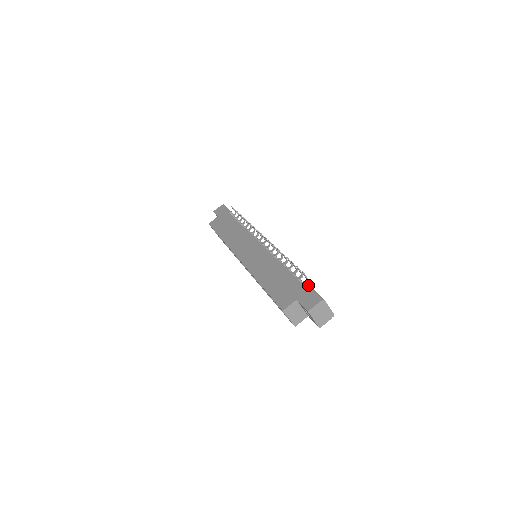
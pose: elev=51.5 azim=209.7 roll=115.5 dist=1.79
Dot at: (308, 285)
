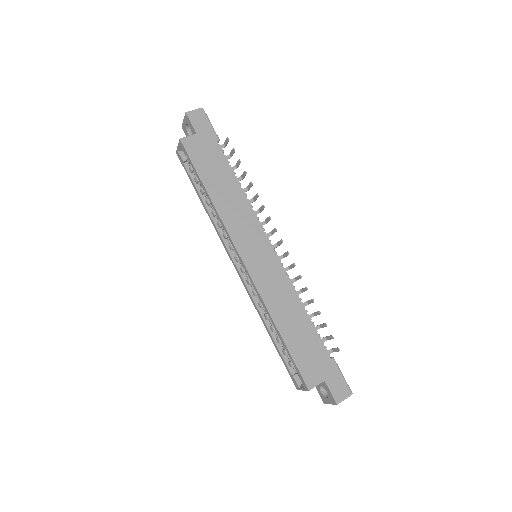
Dot at: (337, 364)
